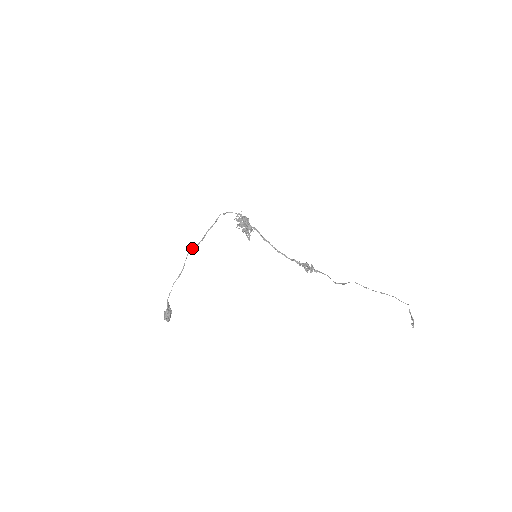
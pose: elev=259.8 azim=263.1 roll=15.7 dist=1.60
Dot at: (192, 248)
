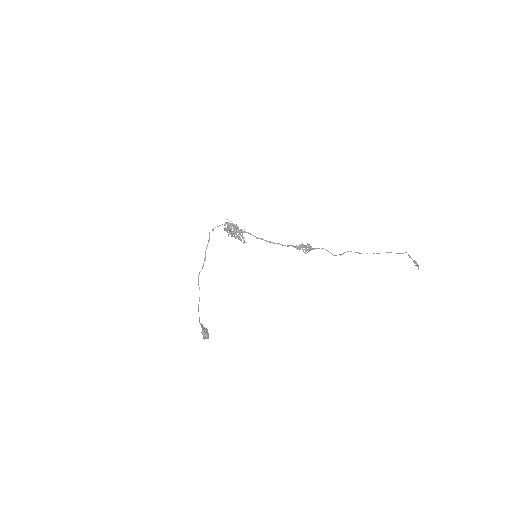
Dot at: occluded
